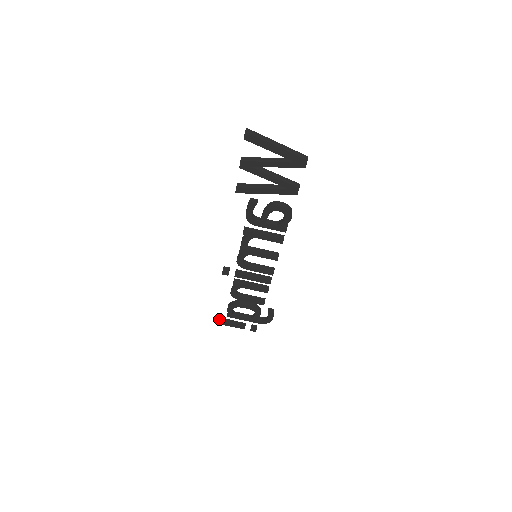
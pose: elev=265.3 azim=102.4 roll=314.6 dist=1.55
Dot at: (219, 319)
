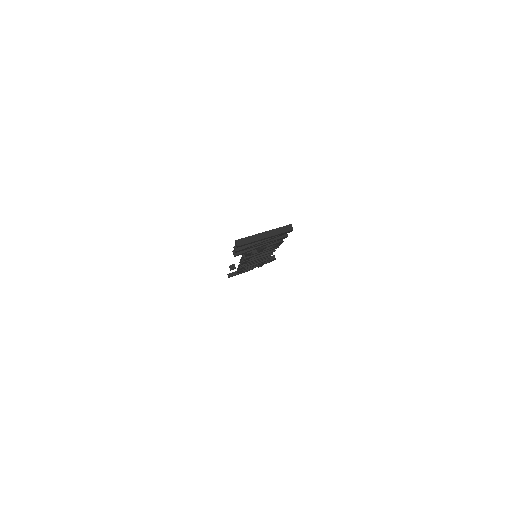
Dot at: (231, 275)
